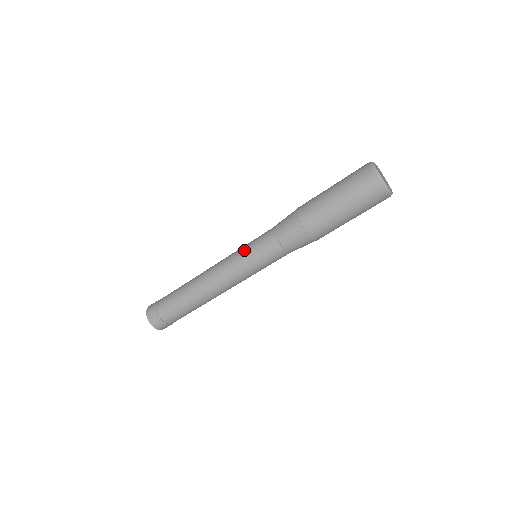
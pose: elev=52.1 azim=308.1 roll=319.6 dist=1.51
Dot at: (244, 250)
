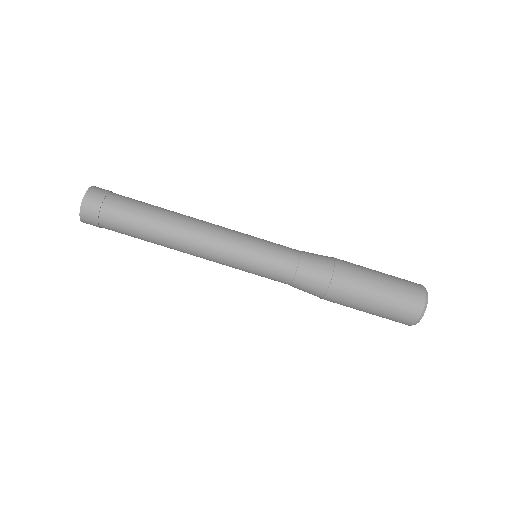
Dot at: occluded
